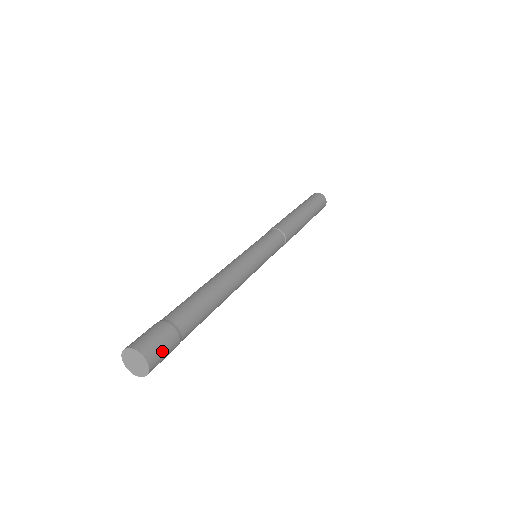
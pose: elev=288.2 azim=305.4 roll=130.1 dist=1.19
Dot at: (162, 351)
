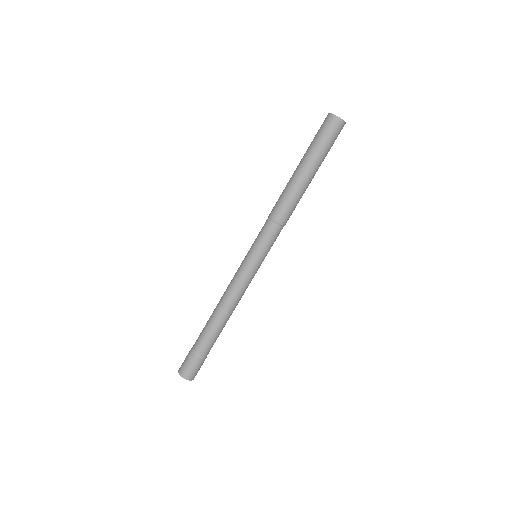
Dot at: (197, 371)
